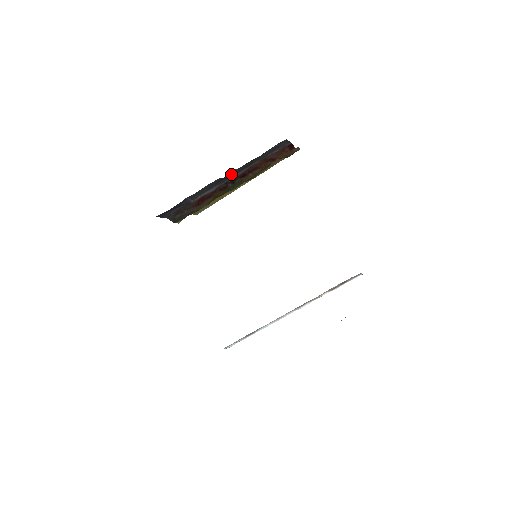
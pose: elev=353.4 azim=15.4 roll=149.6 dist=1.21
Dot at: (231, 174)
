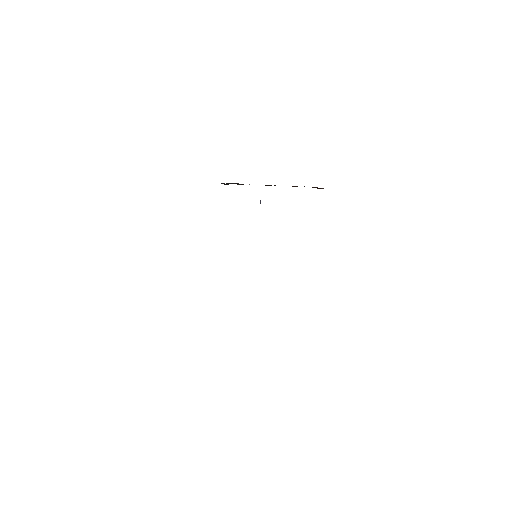
Dot at: occluded
